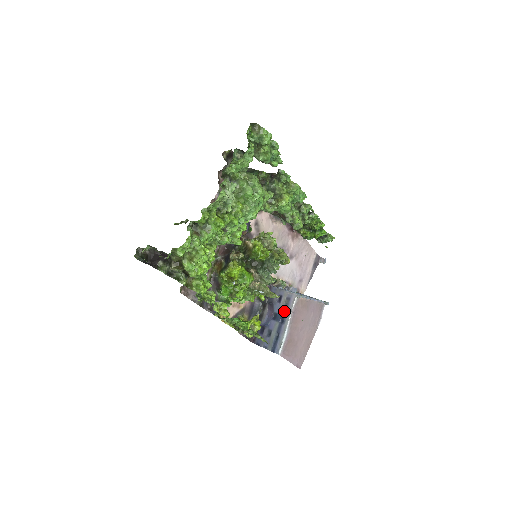
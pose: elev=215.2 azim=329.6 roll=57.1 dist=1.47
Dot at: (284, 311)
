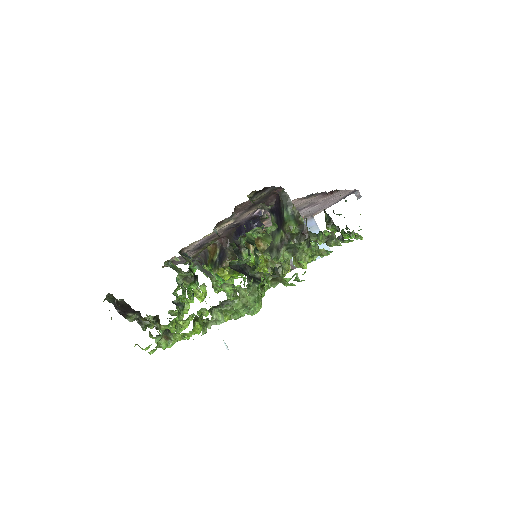
Dot at: occluded
